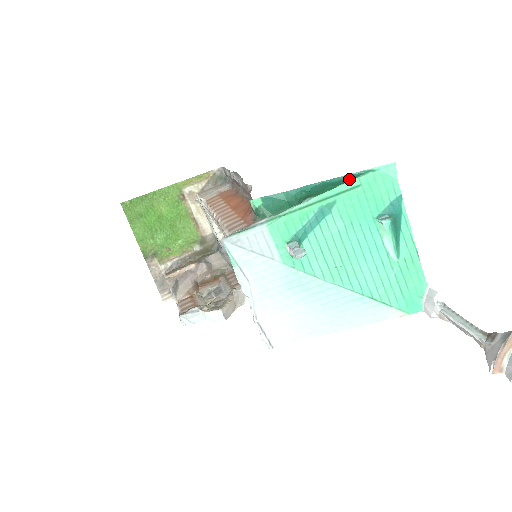
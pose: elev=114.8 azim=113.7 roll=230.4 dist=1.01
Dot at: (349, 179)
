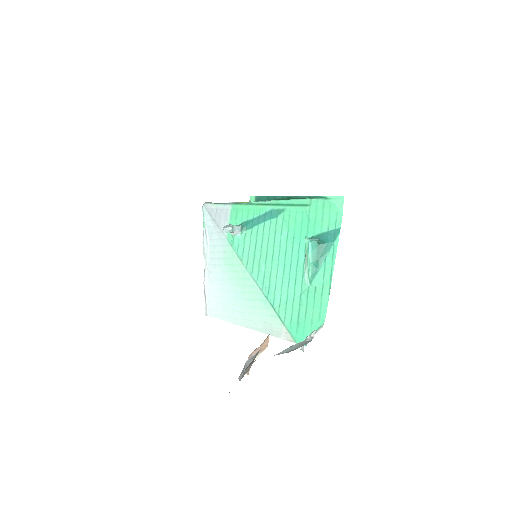
Dot at: (305, 198)
